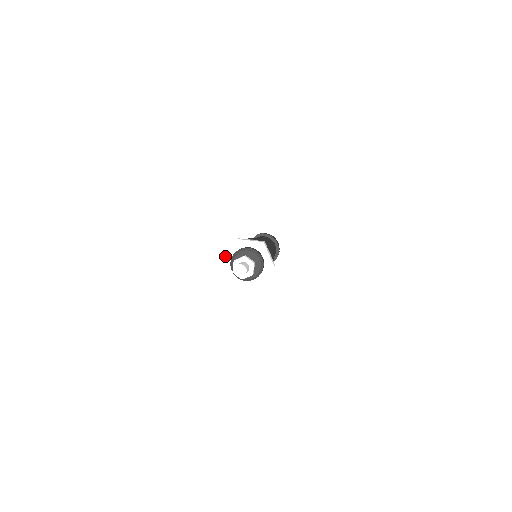
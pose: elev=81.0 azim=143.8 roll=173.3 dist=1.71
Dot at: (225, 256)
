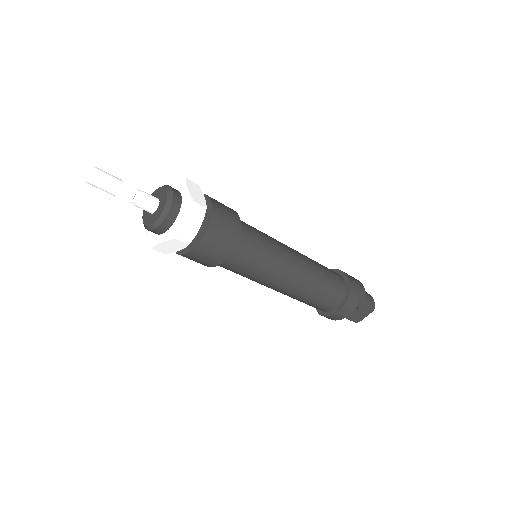
Dot at: (149, 242)
